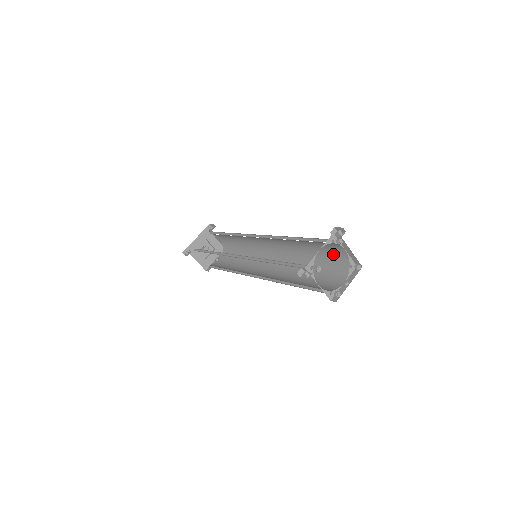
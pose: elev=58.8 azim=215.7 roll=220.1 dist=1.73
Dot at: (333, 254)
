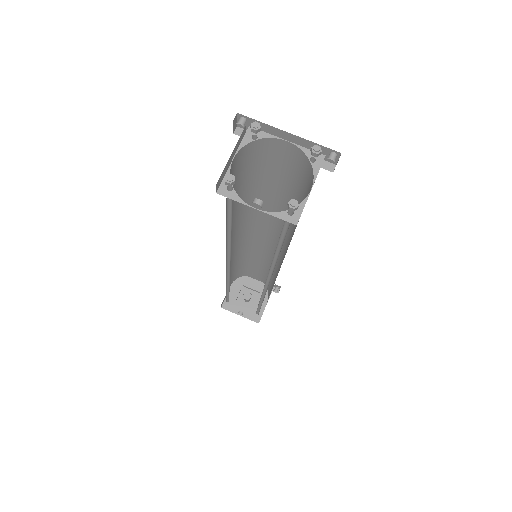
Dot at: occluded
